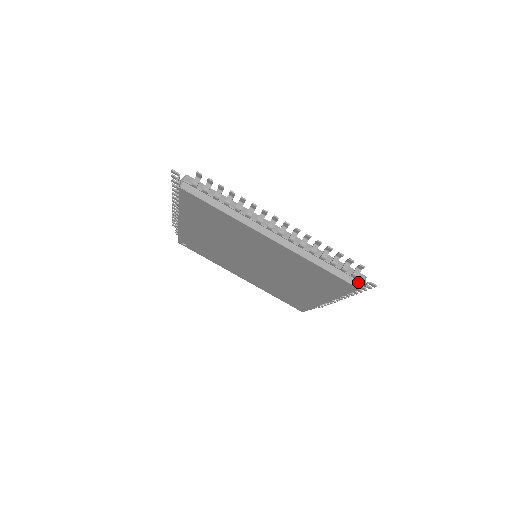
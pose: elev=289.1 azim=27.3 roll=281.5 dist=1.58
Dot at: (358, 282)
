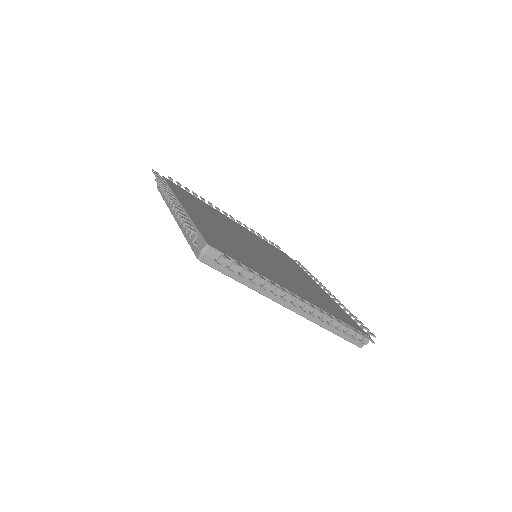
Dot at: (362, 344)
